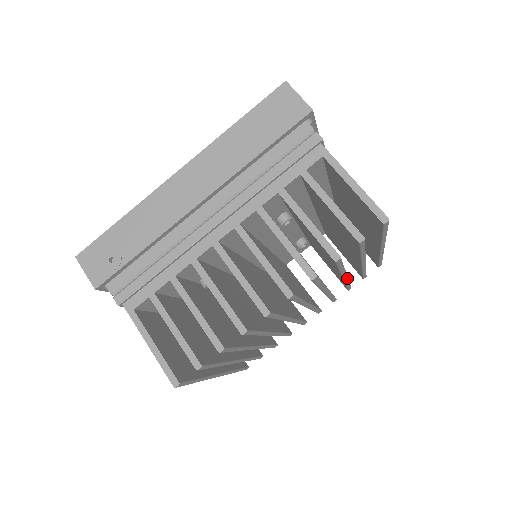
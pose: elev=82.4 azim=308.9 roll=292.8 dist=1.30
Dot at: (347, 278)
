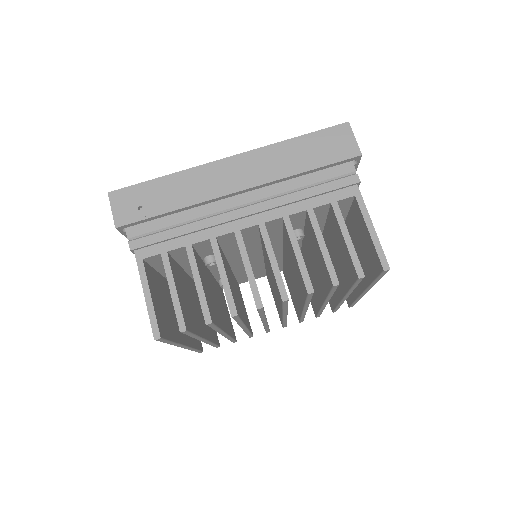
Dot at: occluded
